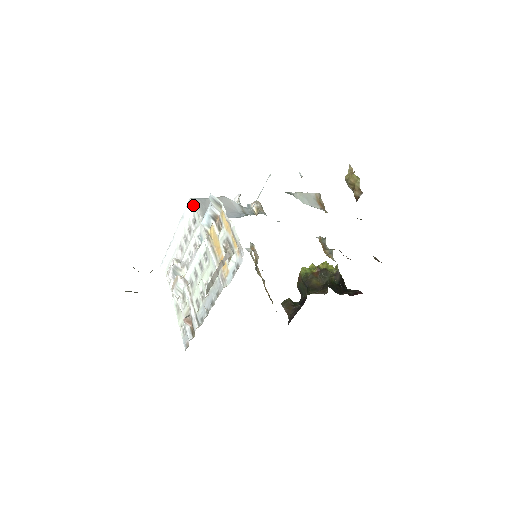
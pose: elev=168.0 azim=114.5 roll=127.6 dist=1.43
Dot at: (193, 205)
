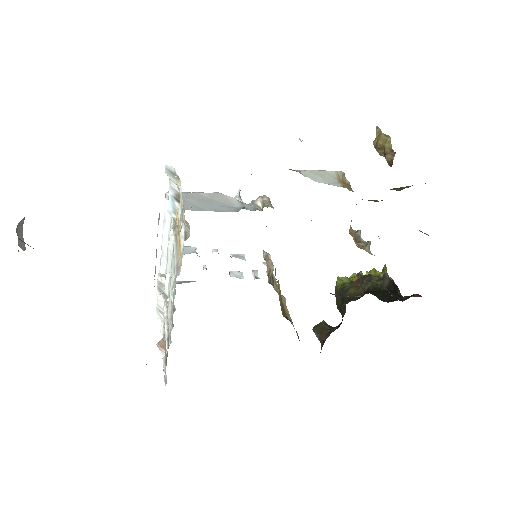
Dot at: occluded
